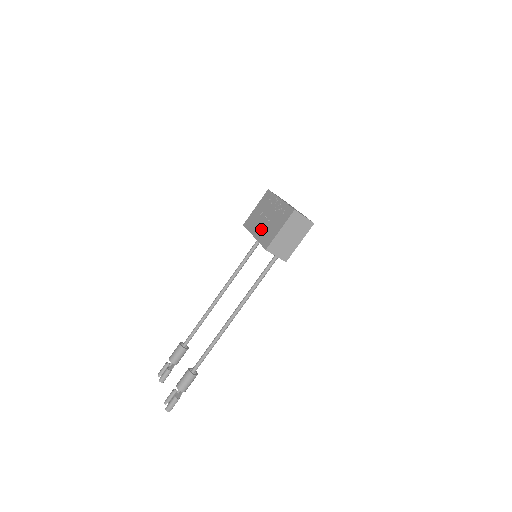
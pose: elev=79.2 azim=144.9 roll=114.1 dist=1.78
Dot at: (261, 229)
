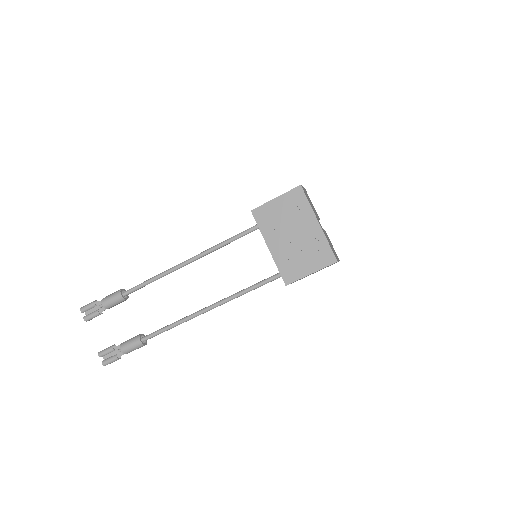
Dot at: (282, 247)
